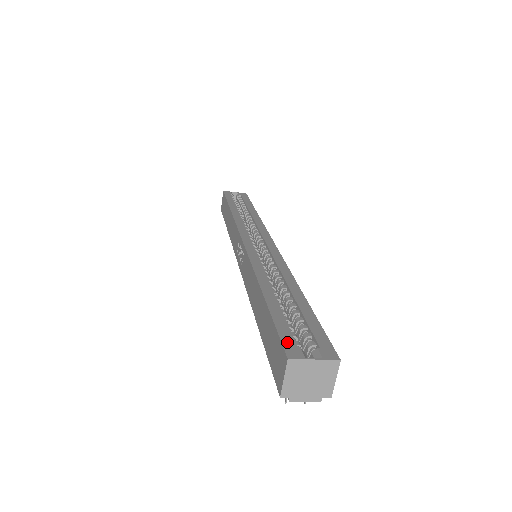
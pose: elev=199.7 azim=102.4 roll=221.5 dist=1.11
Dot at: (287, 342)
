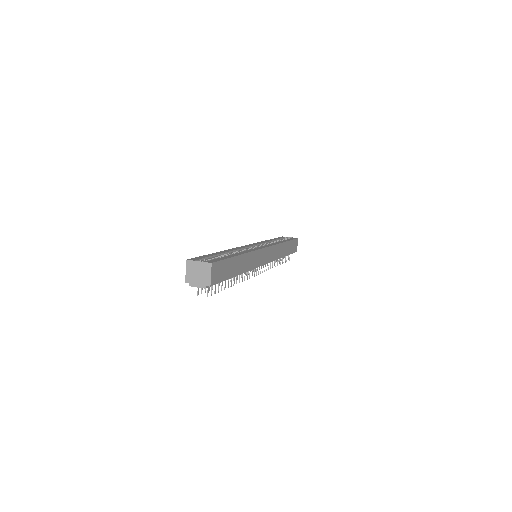
Dot at: (196, 258)
